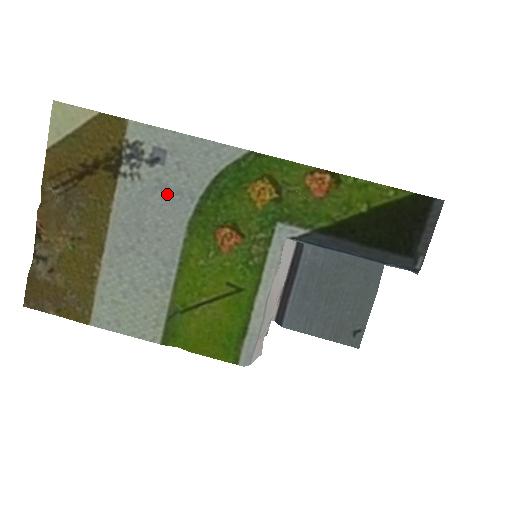
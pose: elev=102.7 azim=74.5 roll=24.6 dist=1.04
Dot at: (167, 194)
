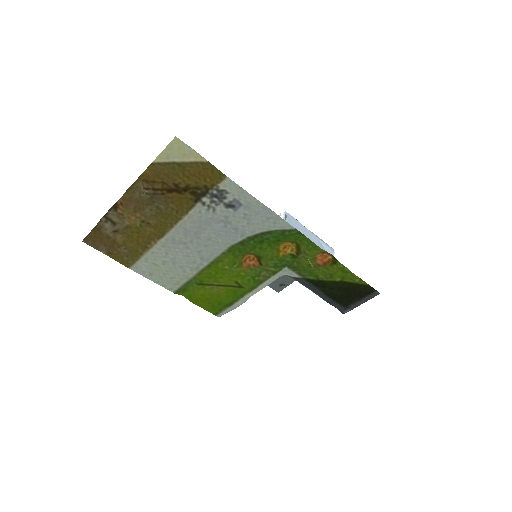
Dot at: (227, 227)
